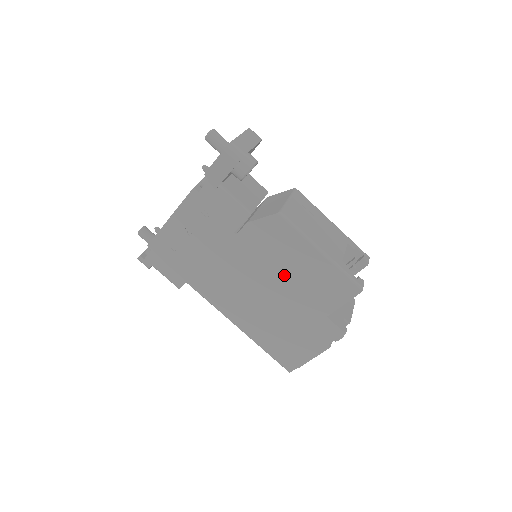
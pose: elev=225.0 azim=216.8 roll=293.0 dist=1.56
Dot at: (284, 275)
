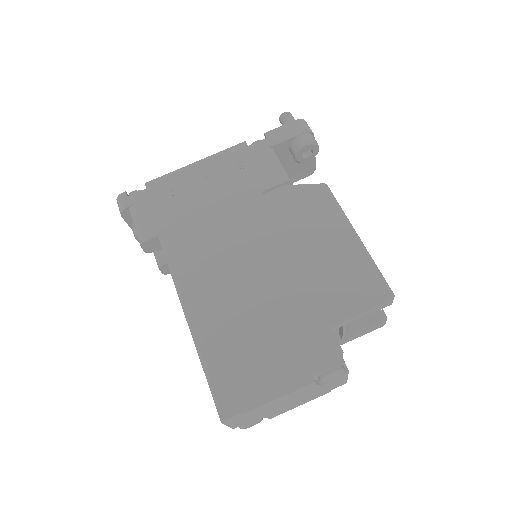
Dot at: (297, 253)
